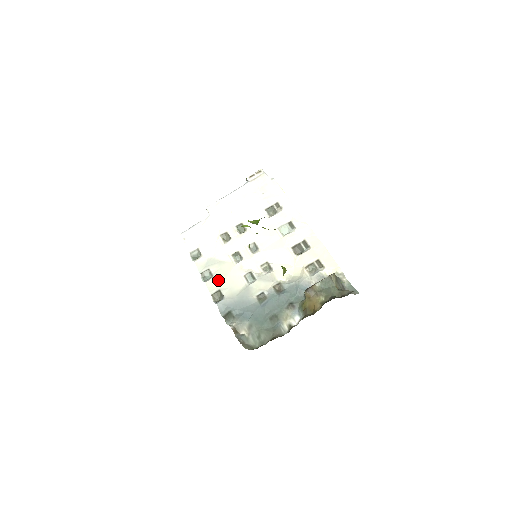
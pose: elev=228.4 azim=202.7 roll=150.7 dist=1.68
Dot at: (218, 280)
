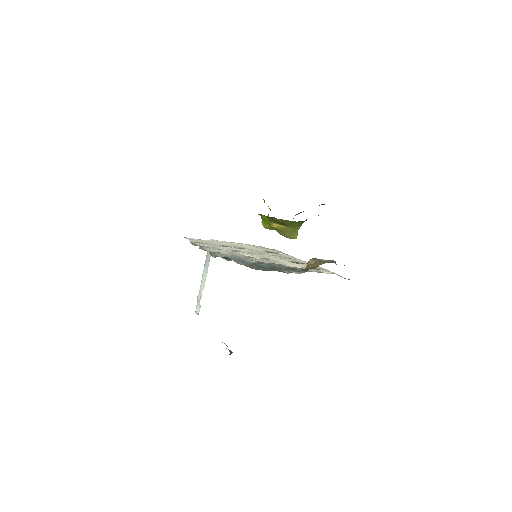
Dot at: (218, 250)
